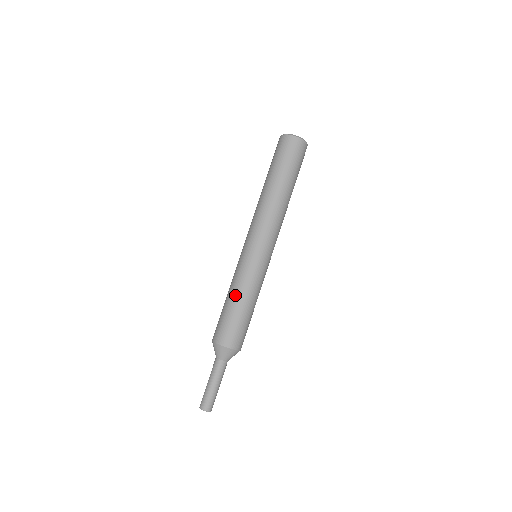
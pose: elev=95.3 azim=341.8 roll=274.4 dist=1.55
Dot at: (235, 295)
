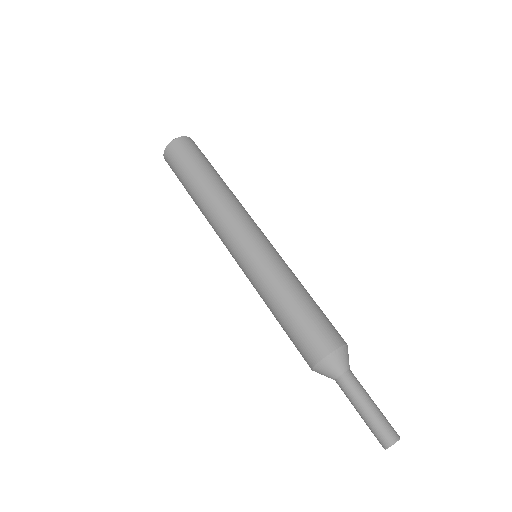
Dot at: (286, 294)
